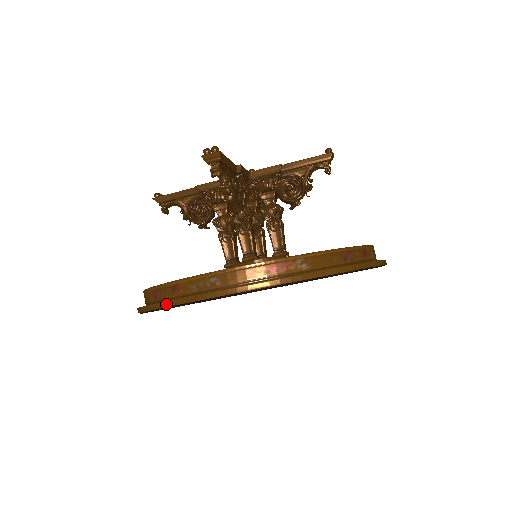
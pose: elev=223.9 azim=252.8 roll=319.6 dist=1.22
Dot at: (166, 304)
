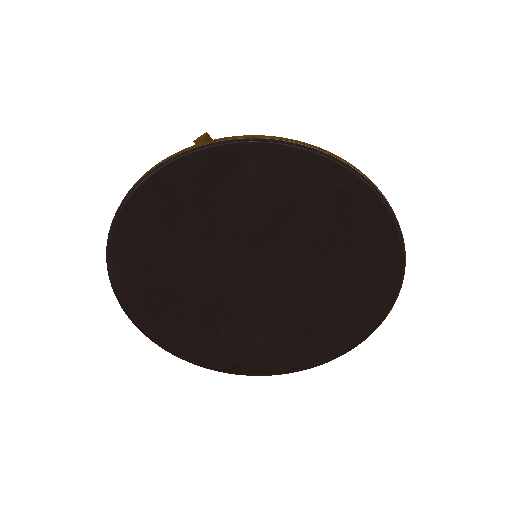
Dot at: (114, 216)
